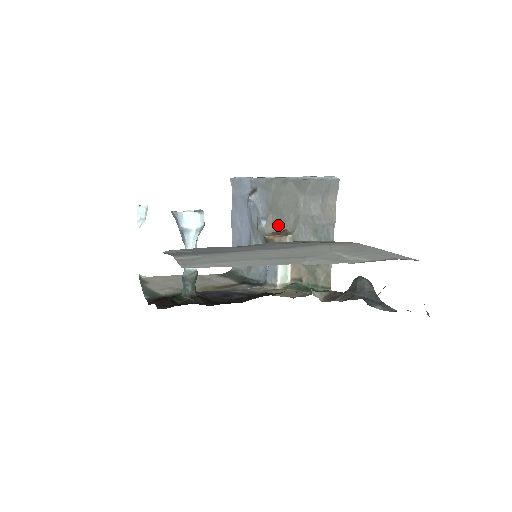
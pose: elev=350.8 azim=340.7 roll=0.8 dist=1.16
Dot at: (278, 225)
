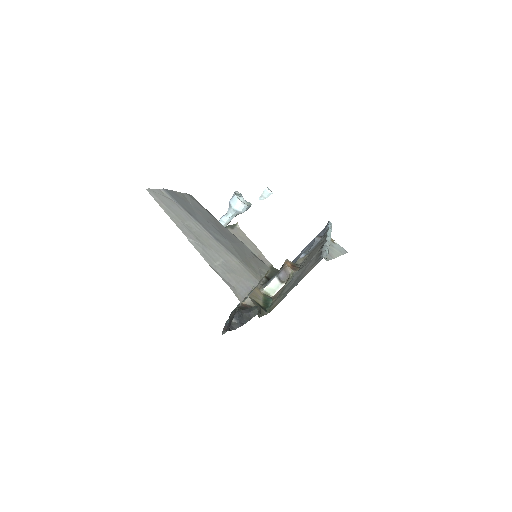
Dot at: (302, 263)
